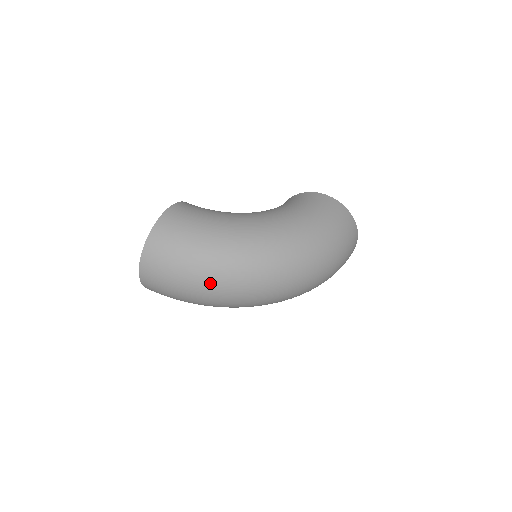
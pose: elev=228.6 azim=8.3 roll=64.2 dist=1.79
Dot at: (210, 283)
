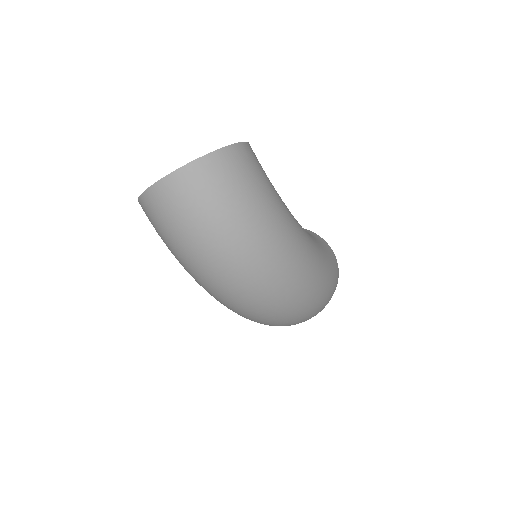
Dot at: (235, 252)
